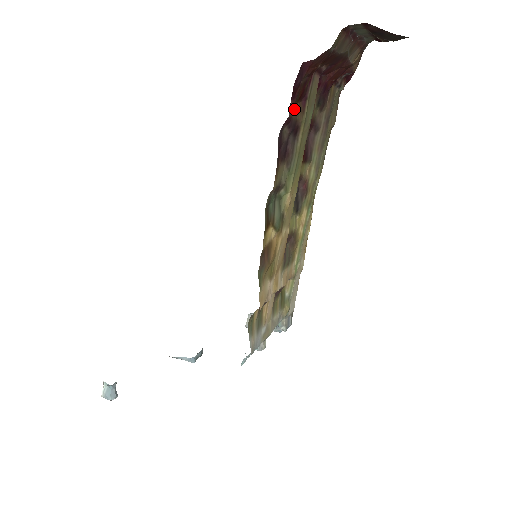
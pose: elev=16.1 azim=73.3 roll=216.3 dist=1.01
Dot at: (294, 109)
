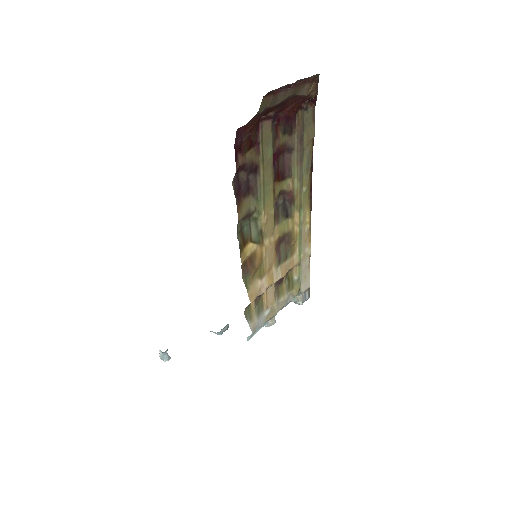
Dot at: (246, 156)
